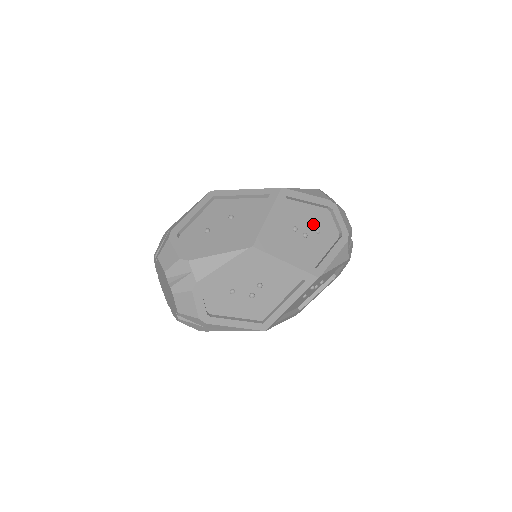
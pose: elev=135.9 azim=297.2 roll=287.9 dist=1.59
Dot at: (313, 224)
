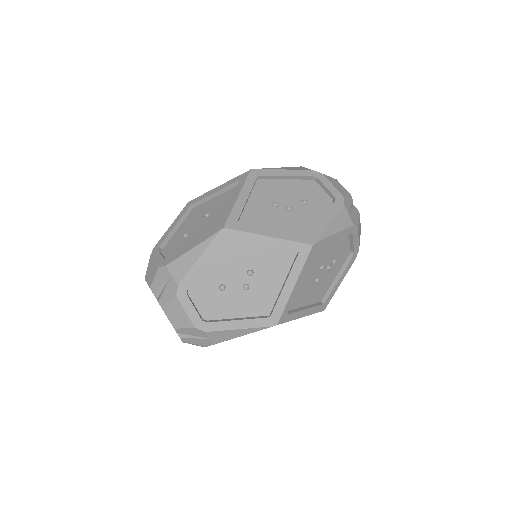
Dot at: (297, 197)
